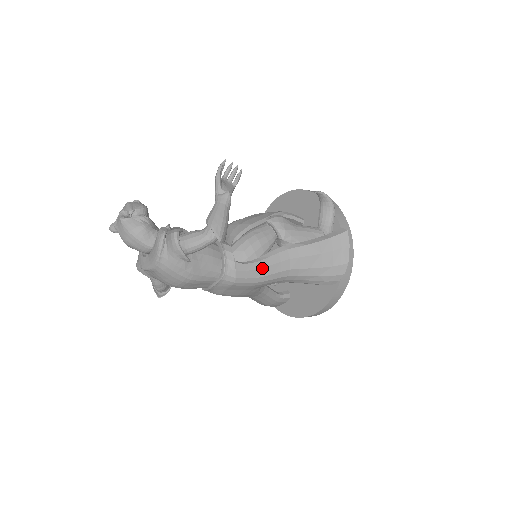
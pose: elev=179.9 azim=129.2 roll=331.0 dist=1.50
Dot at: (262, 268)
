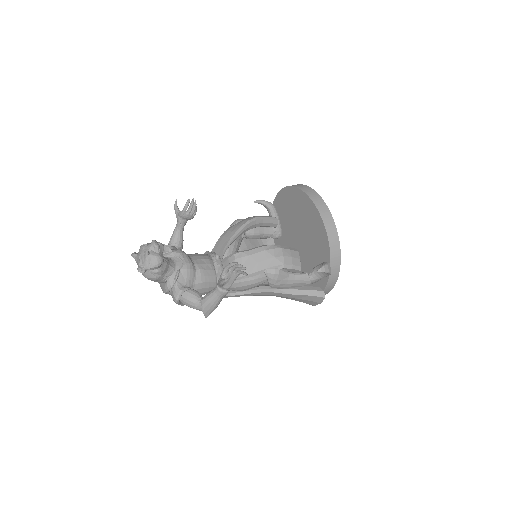
Dot at: occluded
